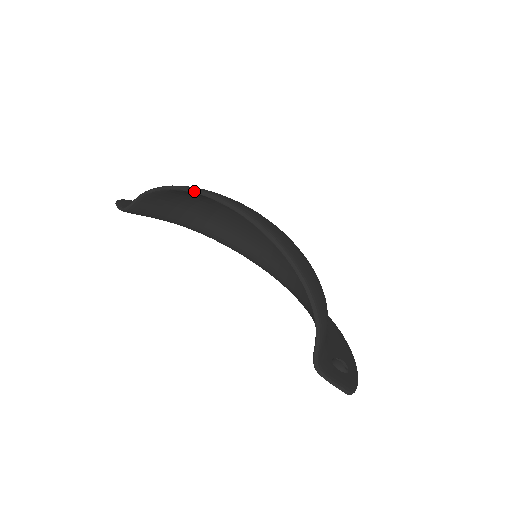
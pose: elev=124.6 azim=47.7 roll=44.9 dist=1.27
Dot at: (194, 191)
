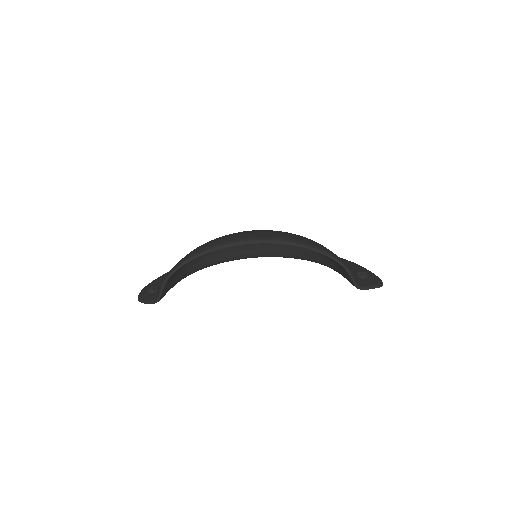
Dot at: (205, 253)
